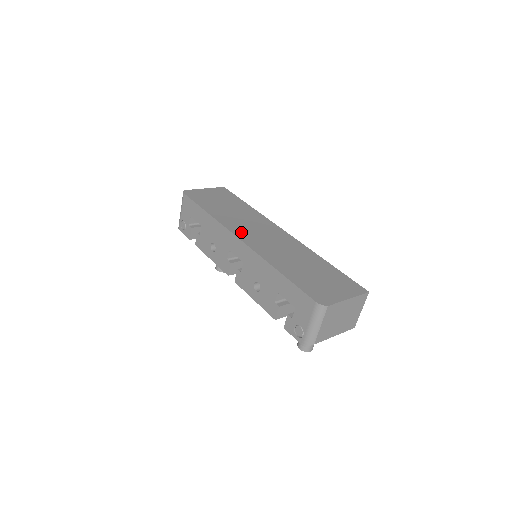
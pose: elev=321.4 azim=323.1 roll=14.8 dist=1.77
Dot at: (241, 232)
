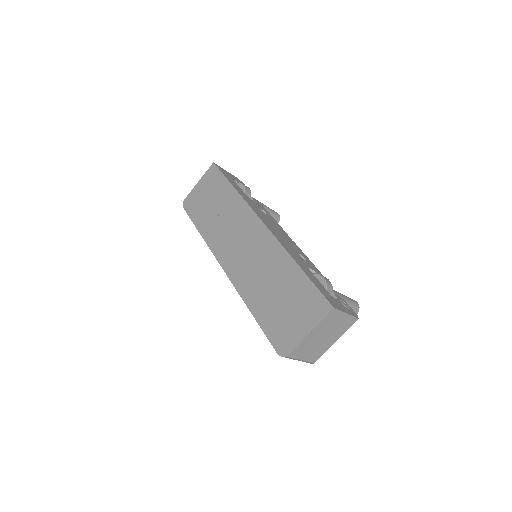
Dot at: (224, 254)
